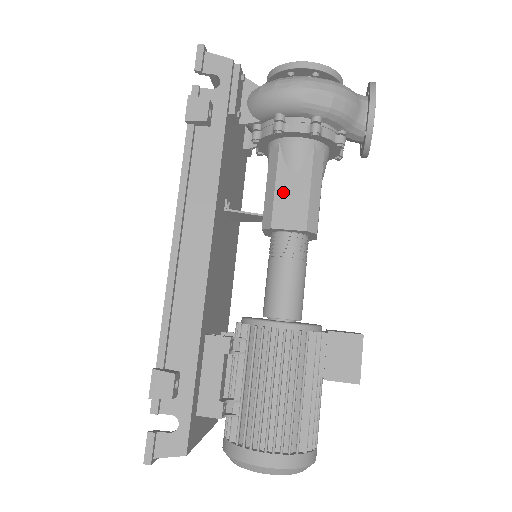
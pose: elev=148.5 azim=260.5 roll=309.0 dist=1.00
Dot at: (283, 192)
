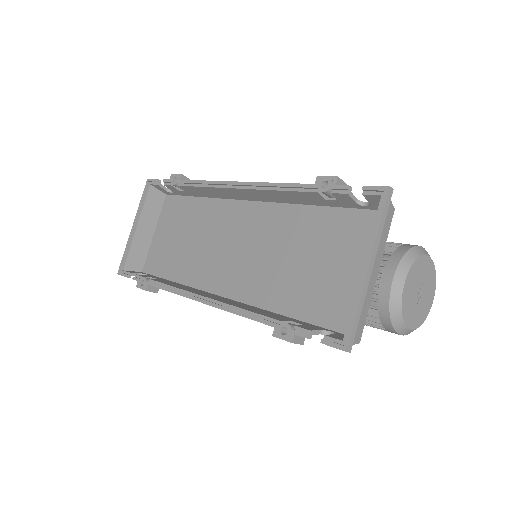
Dot at: occluded
